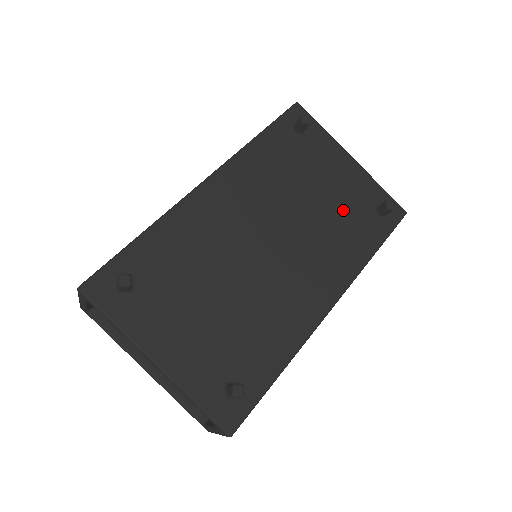
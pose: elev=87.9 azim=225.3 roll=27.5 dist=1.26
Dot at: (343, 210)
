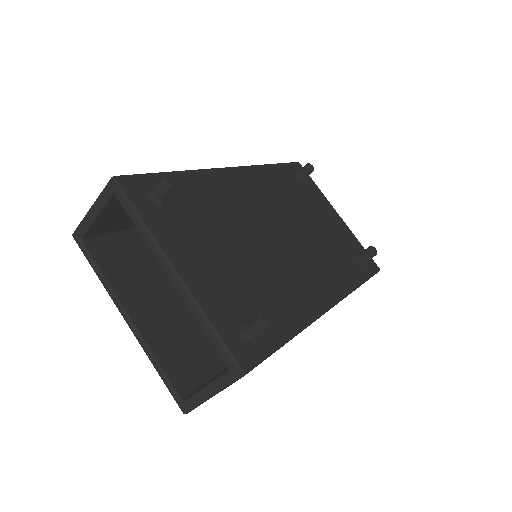
Dot at: (335, 243)
